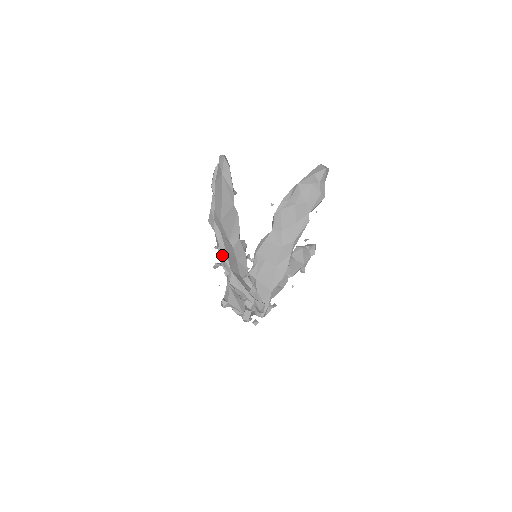
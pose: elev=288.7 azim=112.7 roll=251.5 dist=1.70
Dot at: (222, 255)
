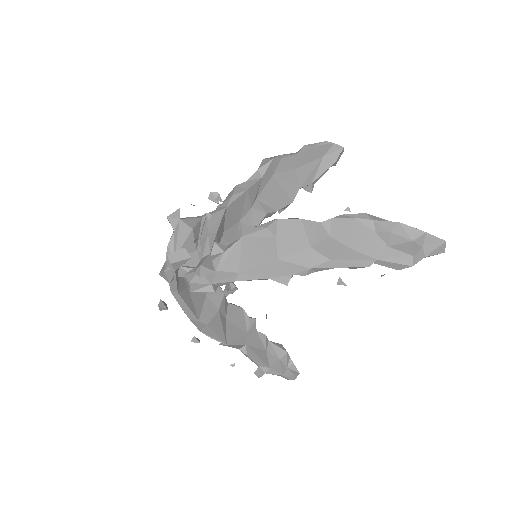
Dot at: (237, 190)
